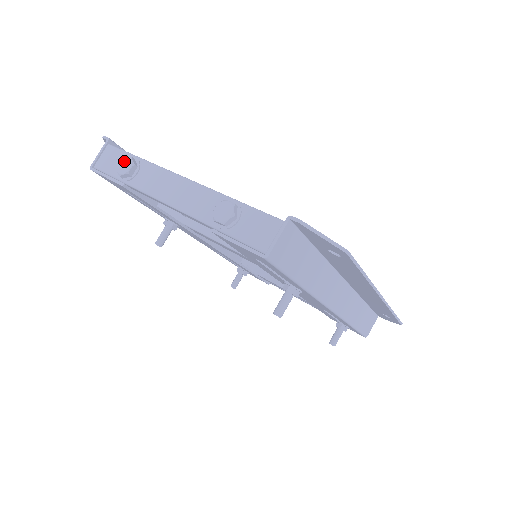
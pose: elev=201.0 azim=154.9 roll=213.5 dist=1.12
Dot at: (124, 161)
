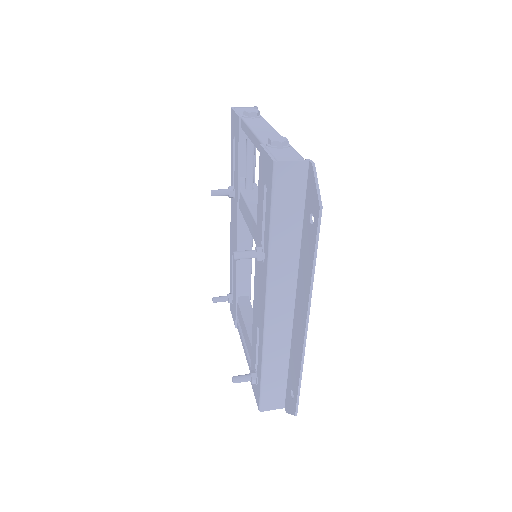
Dot at: (254, 109)
